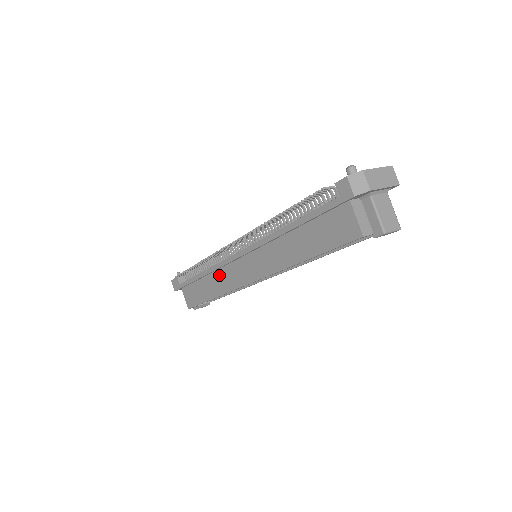
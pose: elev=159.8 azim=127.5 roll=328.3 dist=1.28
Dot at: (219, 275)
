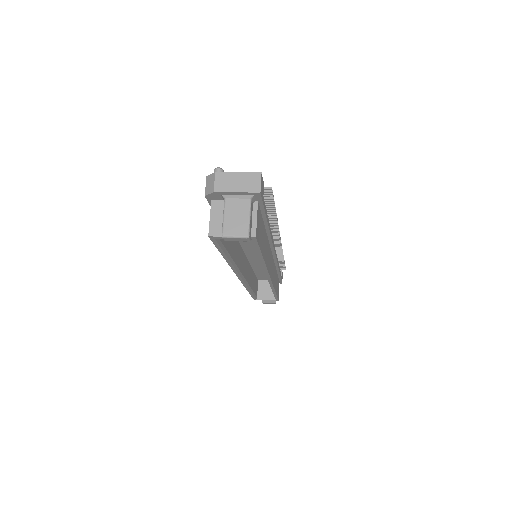
Dot at: occluded
